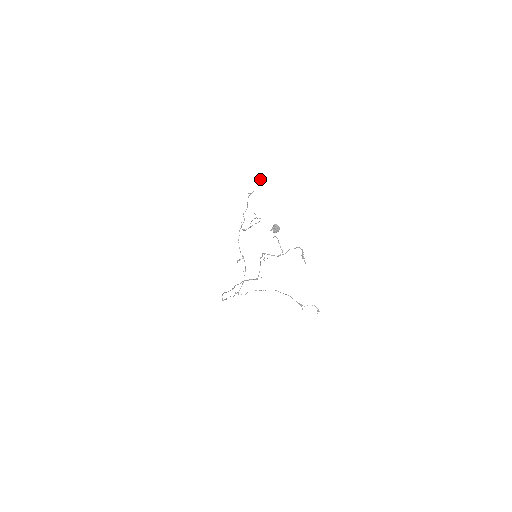
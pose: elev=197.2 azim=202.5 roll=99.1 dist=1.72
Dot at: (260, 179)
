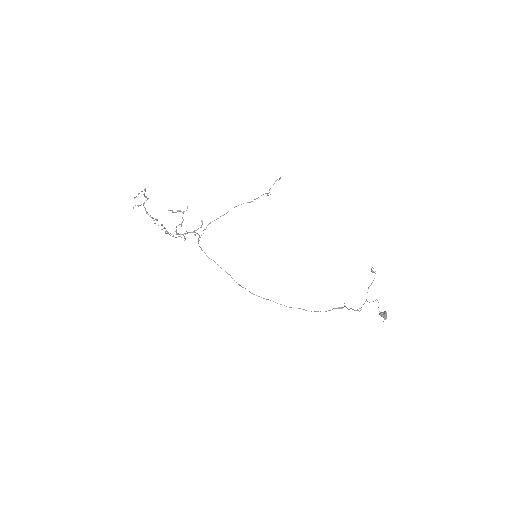
Dot at: (145, 191)
